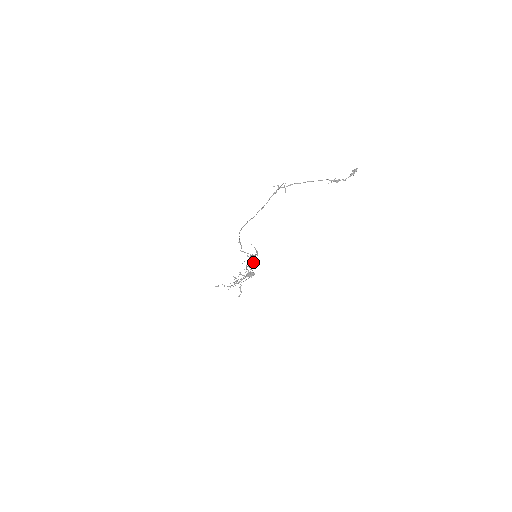
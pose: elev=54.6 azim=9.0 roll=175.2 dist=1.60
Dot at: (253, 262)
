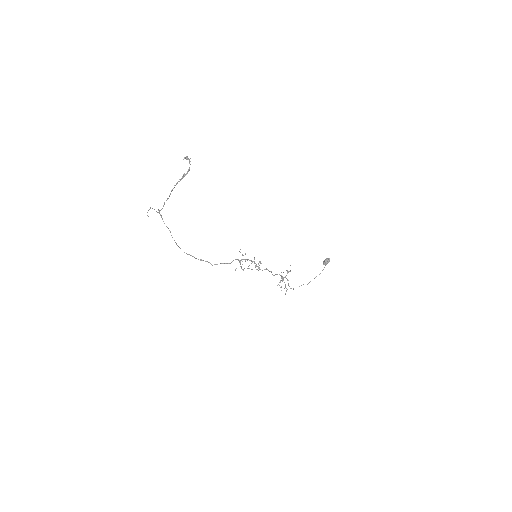
Dot at: (260, 262)
